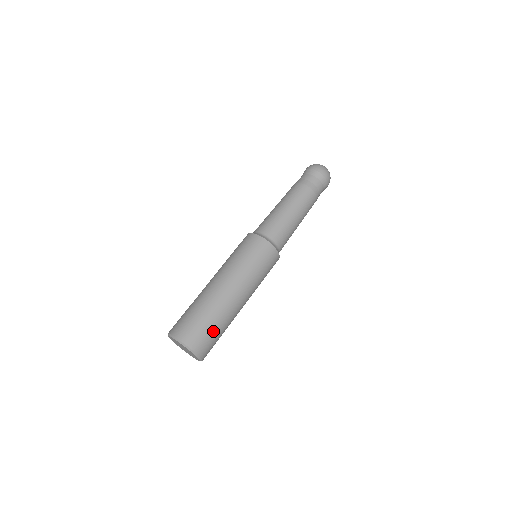
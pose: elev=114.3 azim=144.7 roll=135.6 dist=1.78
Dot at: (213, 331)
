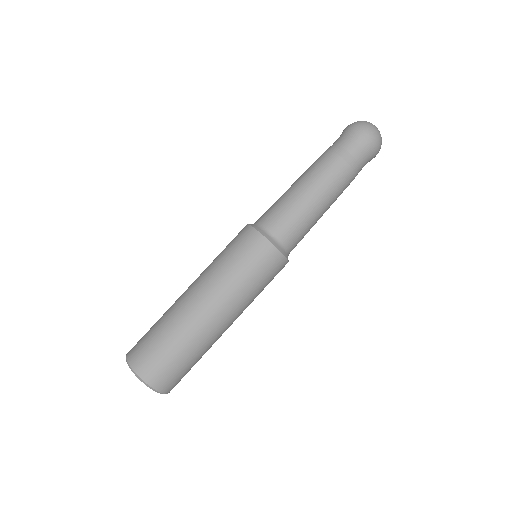
Dot at: (190, 367)
